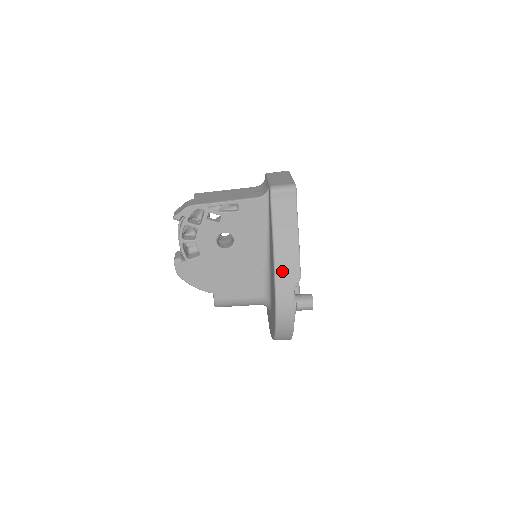
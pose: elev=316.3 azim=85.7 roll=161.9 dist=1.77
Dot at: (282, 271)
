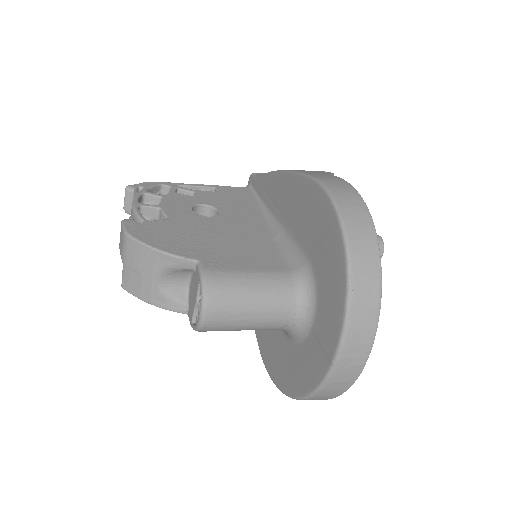
Dot at: occluded
